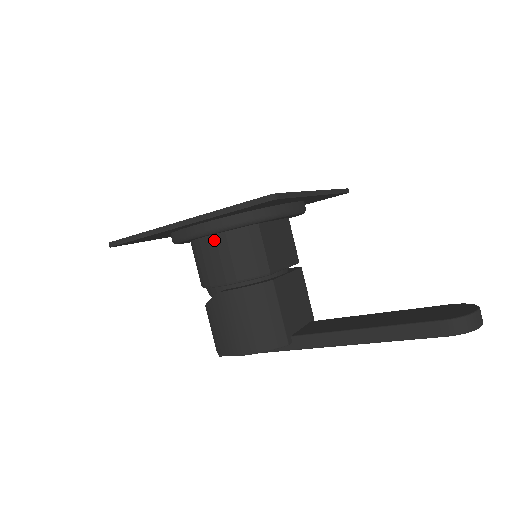
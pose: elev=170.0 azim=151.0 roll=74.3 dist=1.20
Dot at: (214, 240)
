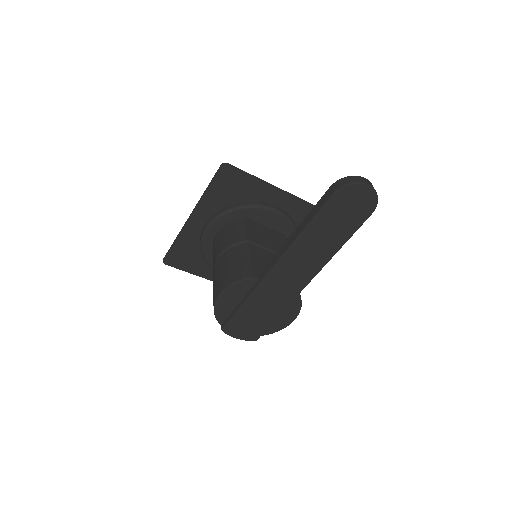
Dot at: (218, 235)
